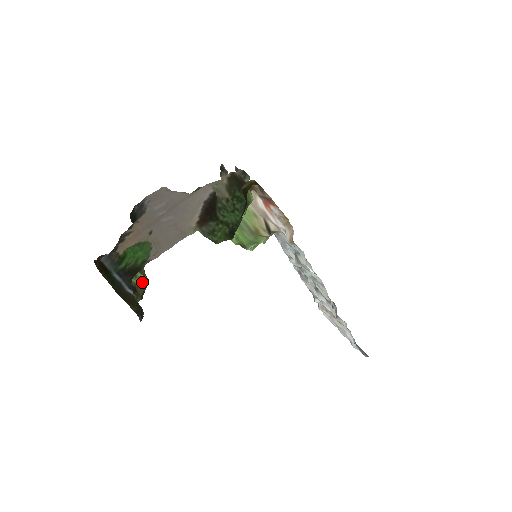
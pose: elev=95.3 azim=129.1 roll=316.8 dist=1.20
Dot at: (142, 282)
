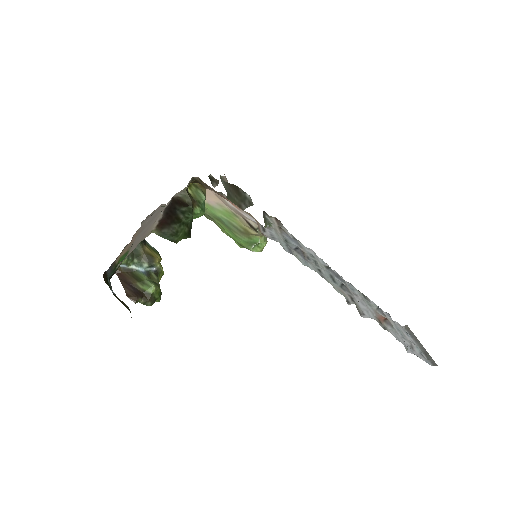
Dot at: (149, 288)
